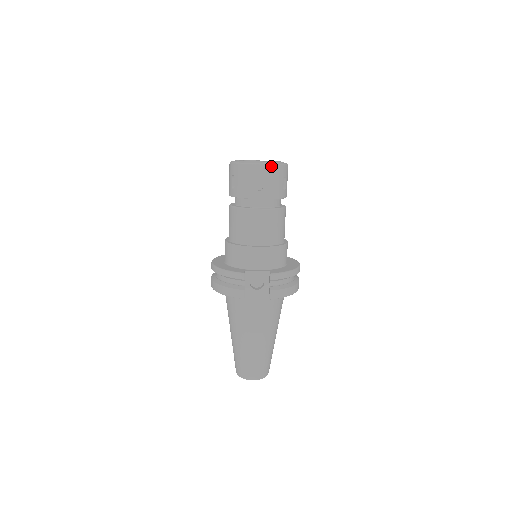
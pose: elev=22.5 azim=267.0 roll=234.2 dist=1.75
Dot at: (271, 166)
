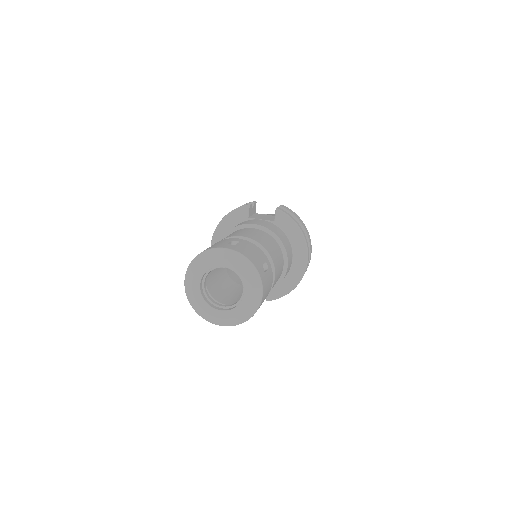
Dot at: (234, 325)
